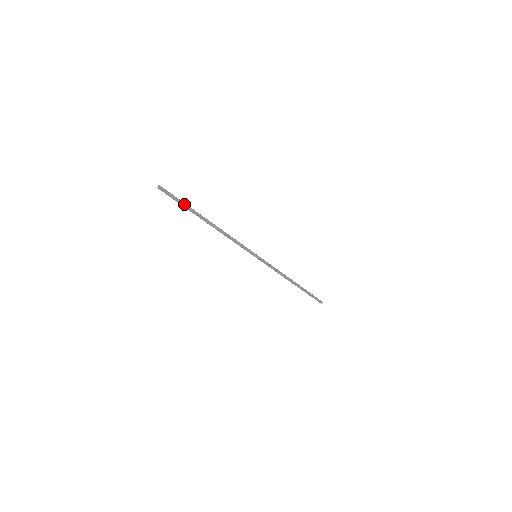
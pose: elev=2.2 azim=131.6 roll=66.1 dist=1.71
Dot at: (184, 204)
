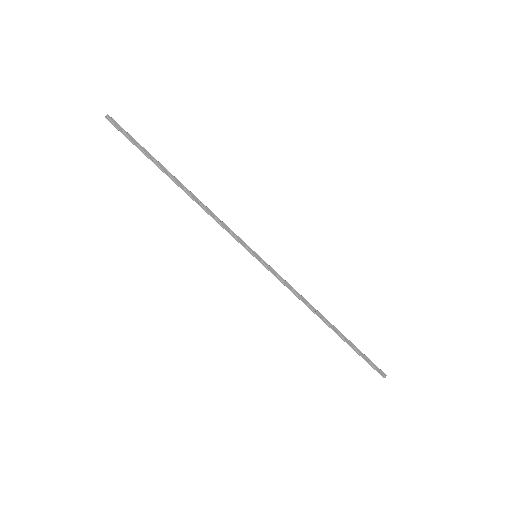
Dot at: (141, 147)
